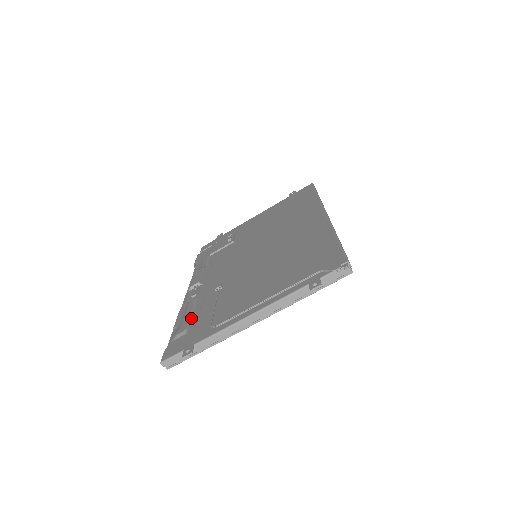
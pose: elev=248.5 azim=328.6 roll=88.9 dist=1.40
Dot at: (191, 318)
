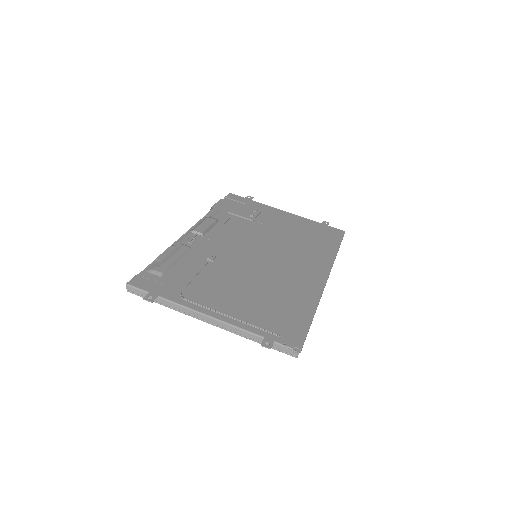
Dot at: (173, 265)
